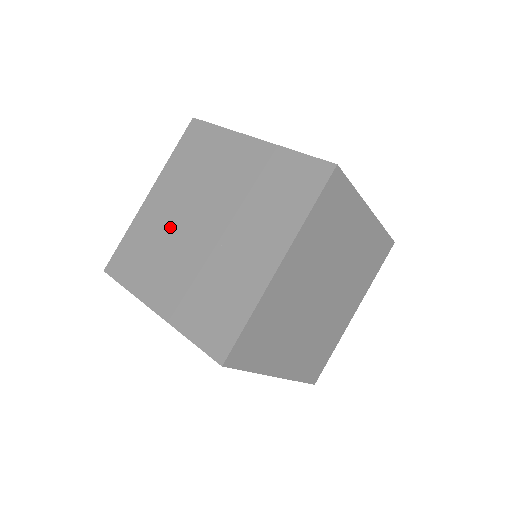
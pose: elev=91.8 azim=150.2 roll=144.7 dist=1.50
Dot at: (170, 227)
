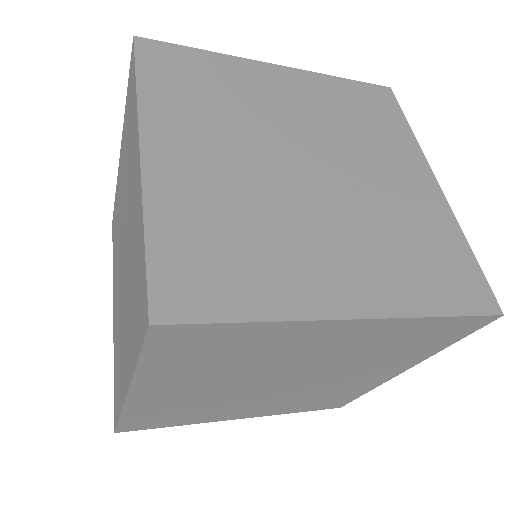
Dot at: (250, 187)
